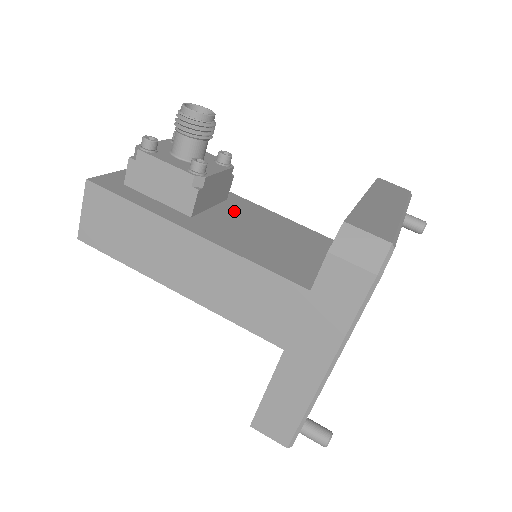
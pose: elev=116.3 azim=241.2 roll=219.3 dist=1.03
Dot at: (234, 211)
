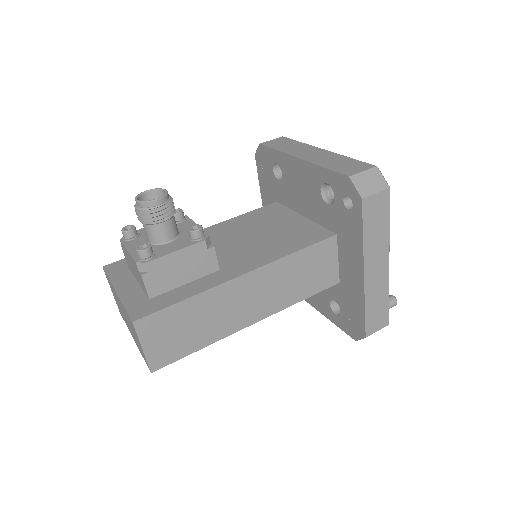
Dot at: (213, 244)
